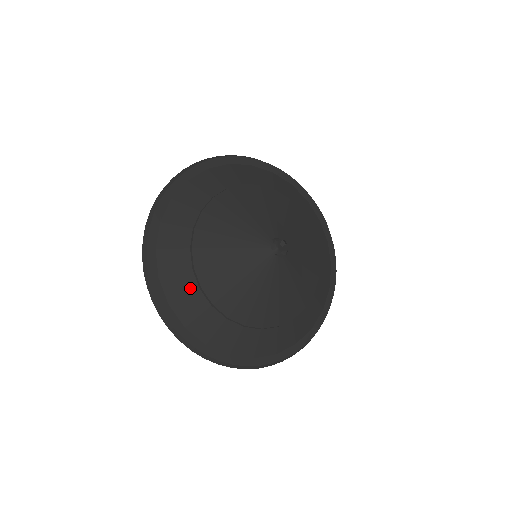
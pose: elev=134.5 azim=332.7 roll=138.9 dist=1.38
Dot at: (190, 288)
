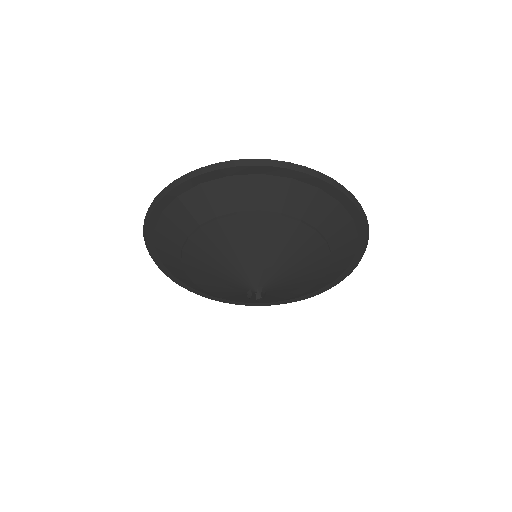
Dot at: (176, 240)
